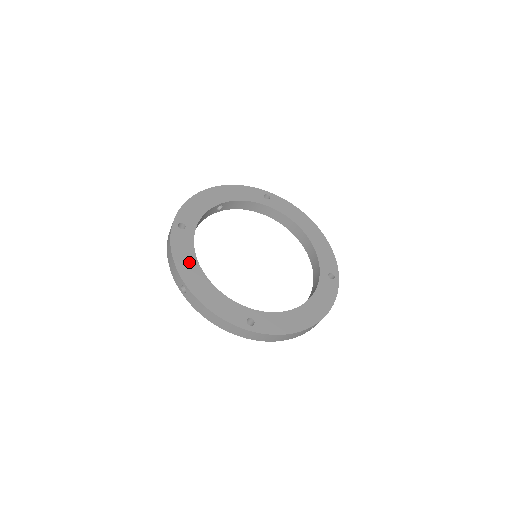
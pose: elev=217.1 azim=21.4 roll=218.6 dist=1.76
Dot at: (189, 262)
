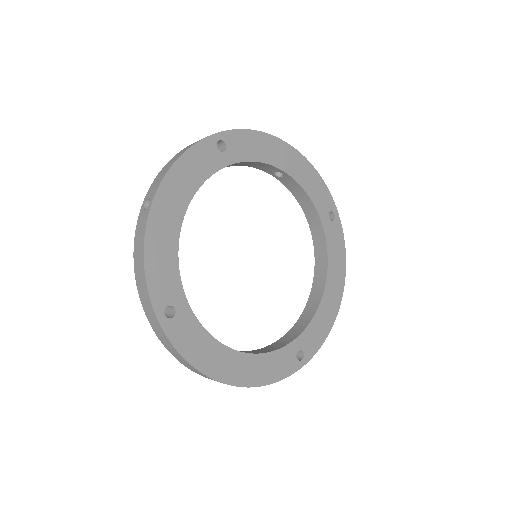
Dot at: (184, 186)
